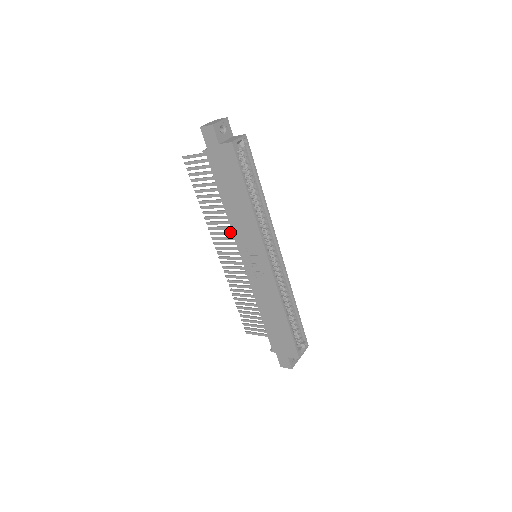
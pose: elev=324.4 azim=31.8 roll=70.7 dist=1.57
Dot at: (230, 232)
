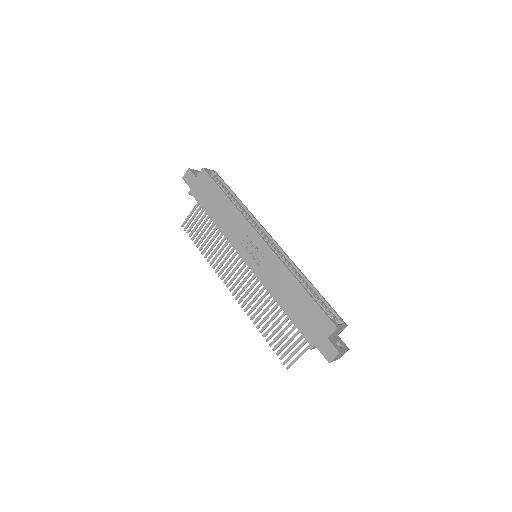
Dot at: (231, 257)
